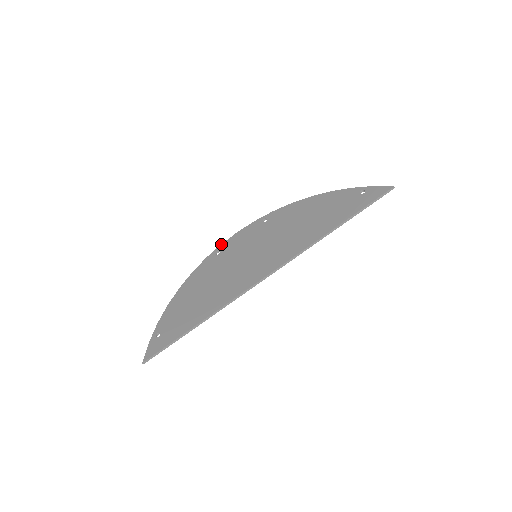
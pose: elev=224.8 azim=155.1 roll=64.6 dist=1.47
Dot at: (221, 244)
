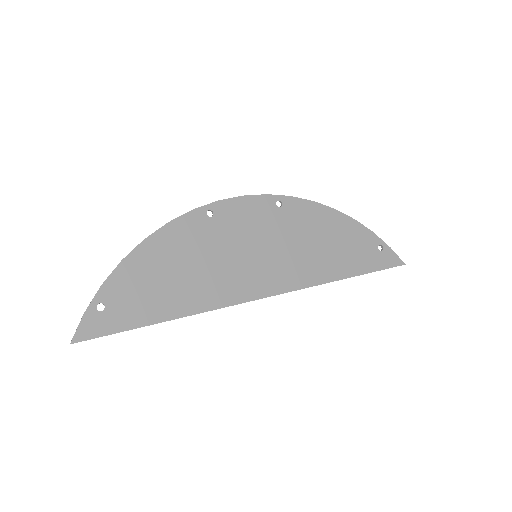
Dot at: (218, 201)
